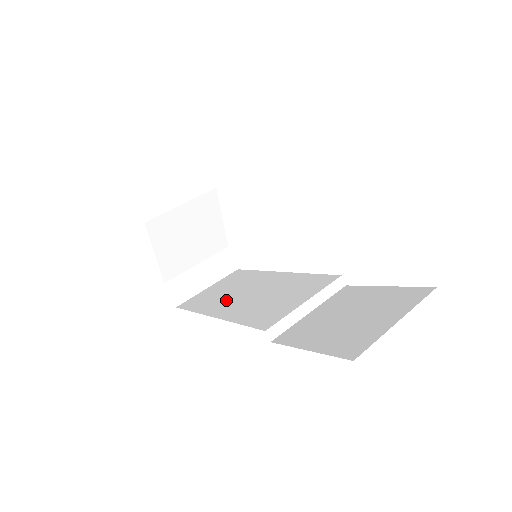
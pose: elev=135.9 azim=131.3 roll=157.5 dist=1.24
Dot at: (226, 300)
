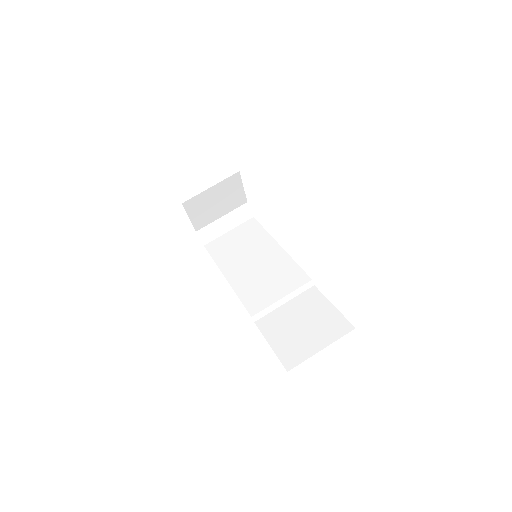
Dot at: (237, 260)
